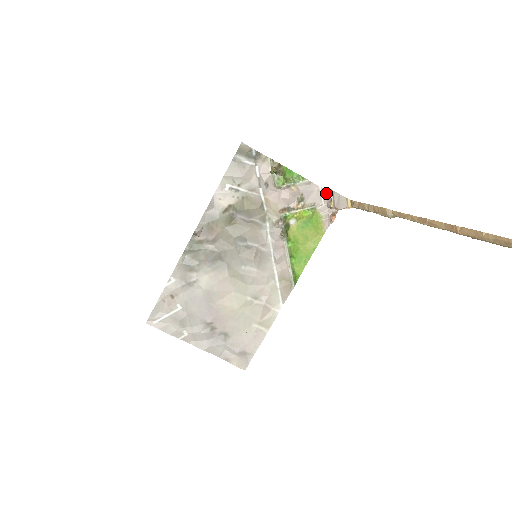
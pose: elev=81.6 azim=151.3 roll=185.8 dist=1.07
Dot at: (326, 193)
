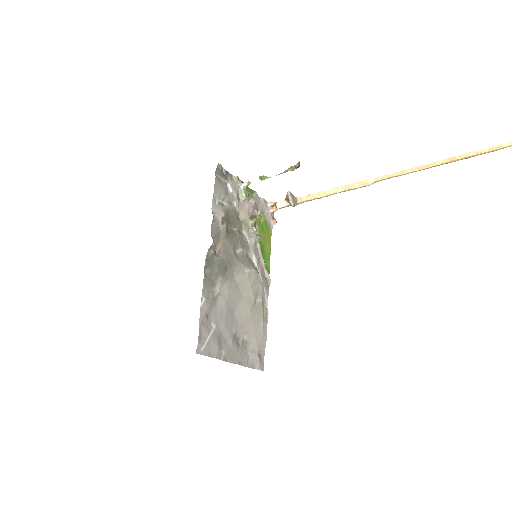
Dot at: (266, 202)
